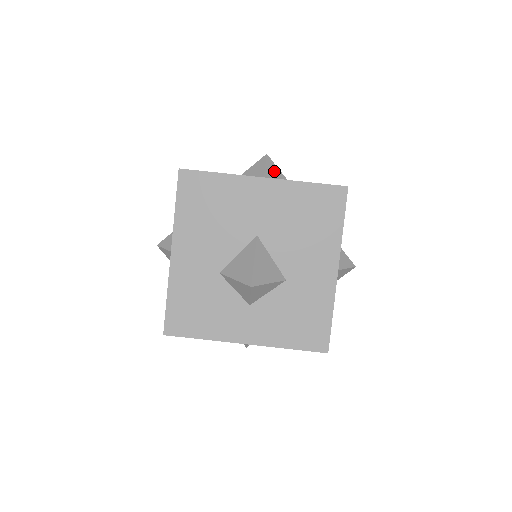
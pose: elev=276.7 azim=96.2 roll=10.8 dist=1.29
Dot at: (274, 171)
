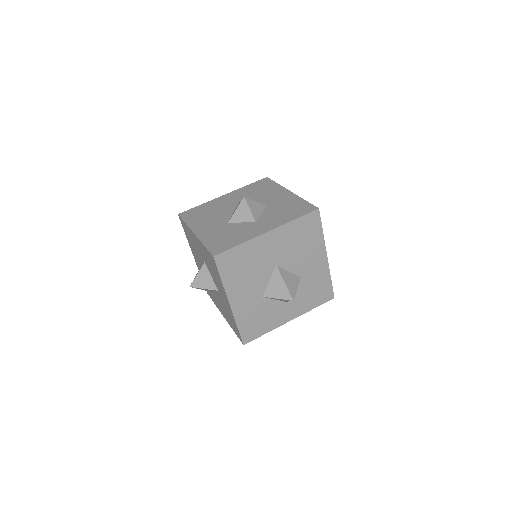
Dot at: occluded
